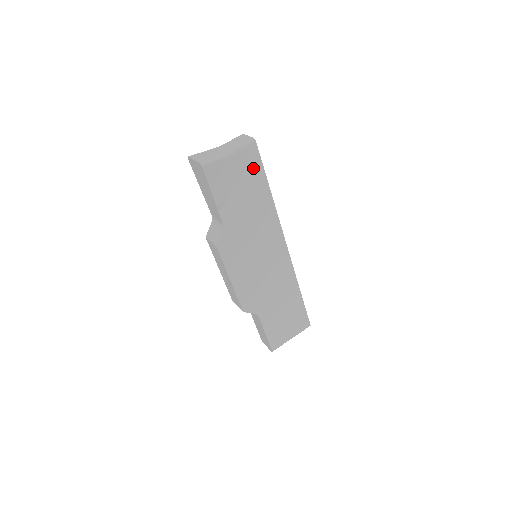
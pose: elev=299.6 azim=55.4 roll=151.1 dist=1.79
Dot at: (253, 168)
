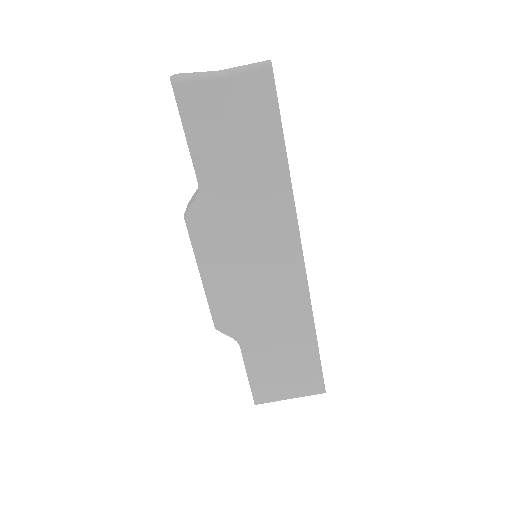
Dot at: (261, 110)
